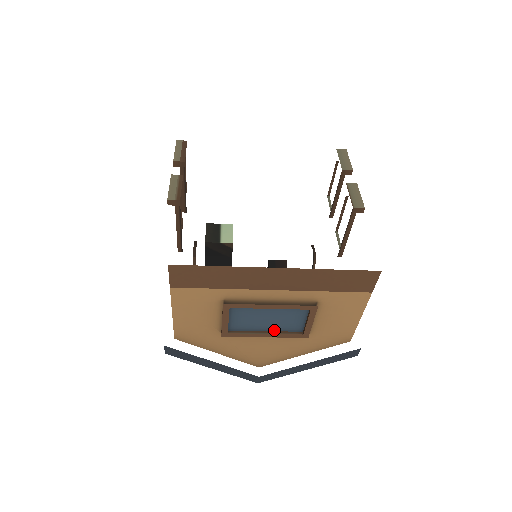
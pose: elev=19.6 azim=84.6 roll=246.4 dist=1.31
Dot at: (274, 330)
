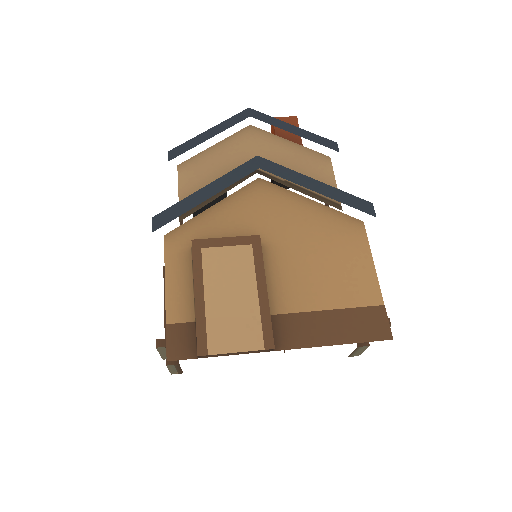
Dot at: occluded
